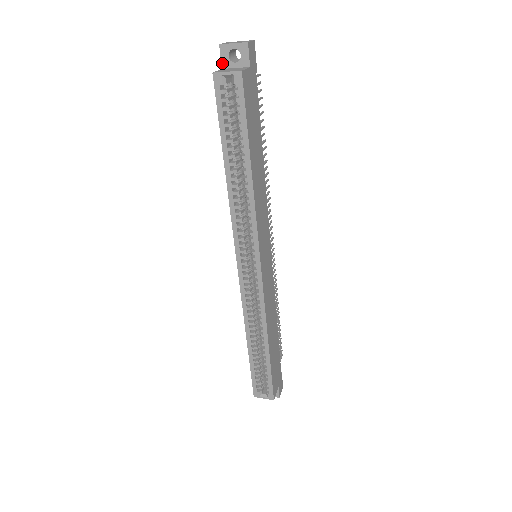
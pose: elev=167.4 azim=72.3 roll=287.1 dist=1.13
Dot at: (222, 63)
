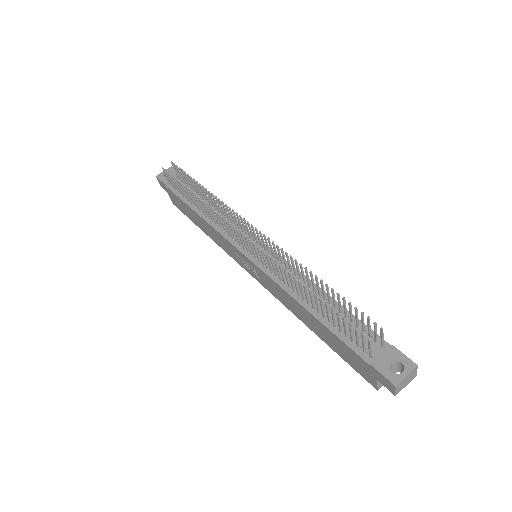
Dot at: (382, 383)
